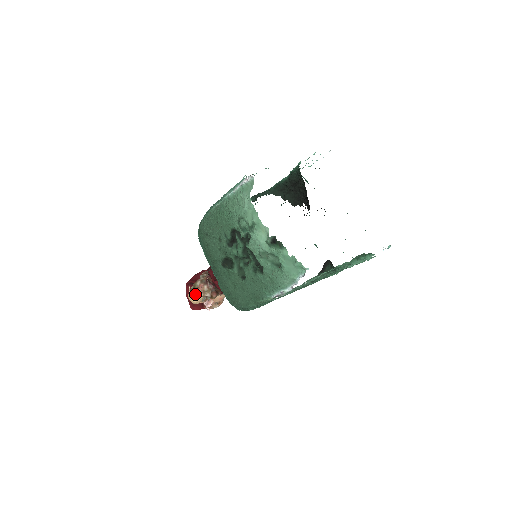
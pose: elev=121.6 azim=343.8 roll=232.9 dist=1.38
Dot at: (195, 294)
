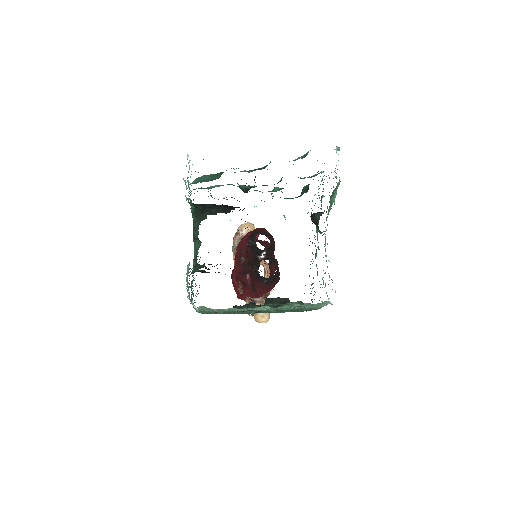
Dot at: (261, 319)
